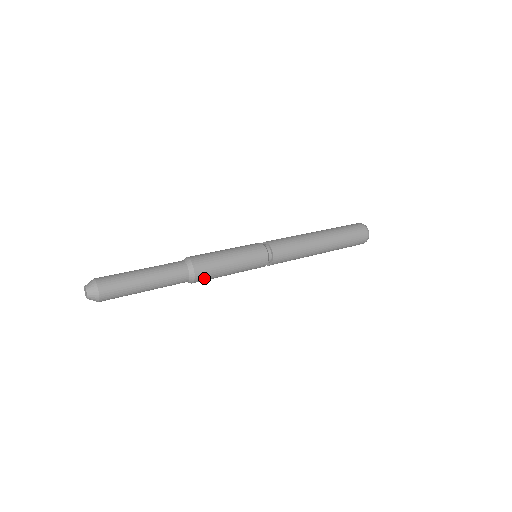
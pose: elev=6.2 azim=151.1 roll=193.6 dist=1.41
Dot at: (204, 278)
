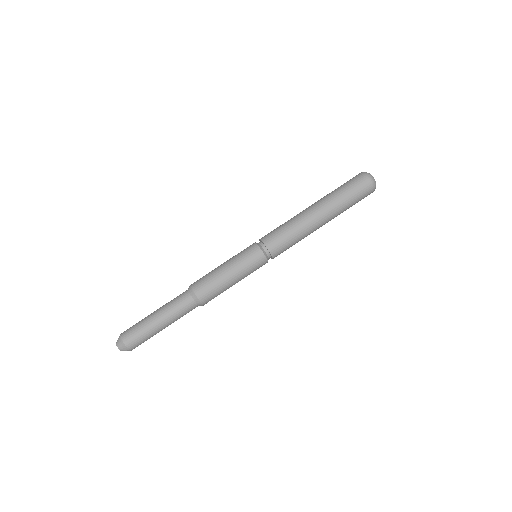
Dot at: (204, 289)
